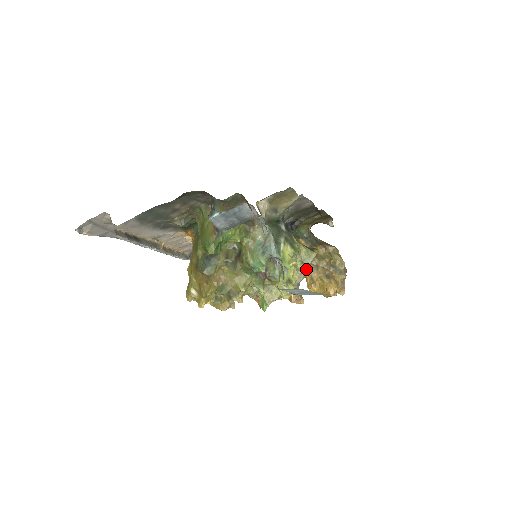
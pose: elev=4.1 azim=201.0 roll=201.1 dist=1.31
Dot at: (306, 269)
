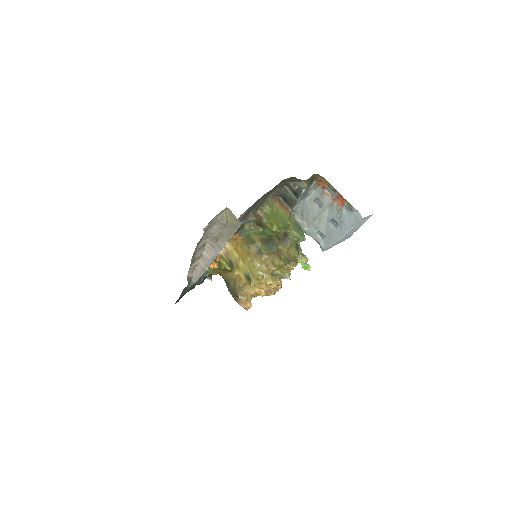
Dot at: occluded
